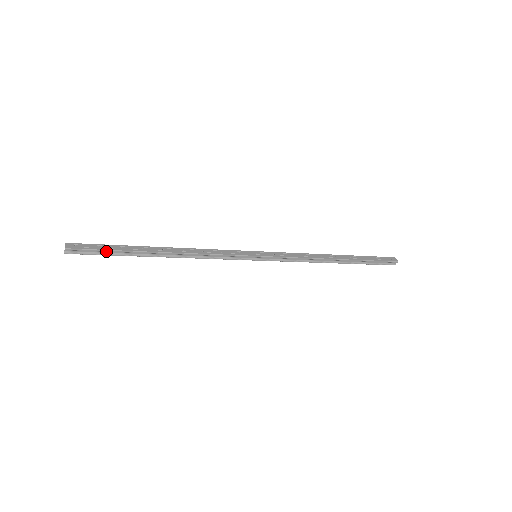
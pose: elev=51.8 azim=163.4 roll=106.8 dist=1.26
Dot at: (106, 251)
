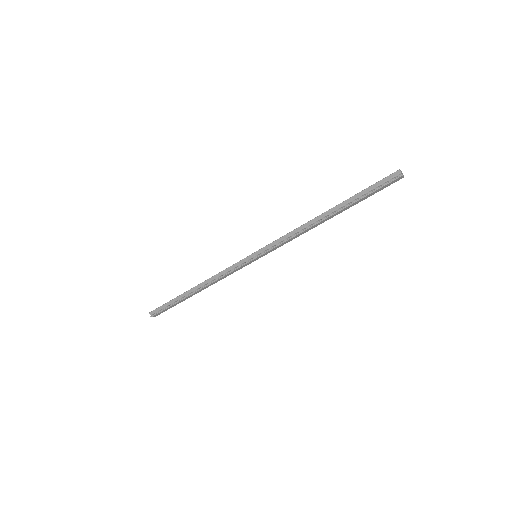
Dot at: (167, 304)
